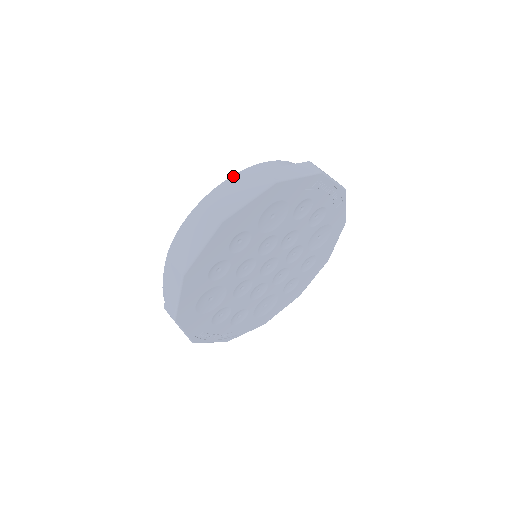
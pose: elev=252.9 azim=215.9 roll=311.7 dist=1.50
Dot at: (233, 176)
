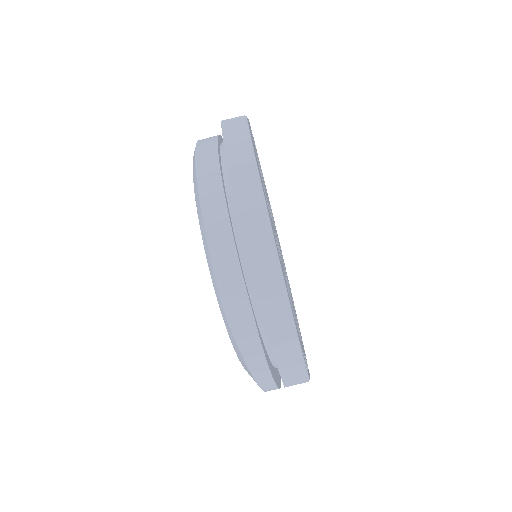
Dot at: (196, 153)
